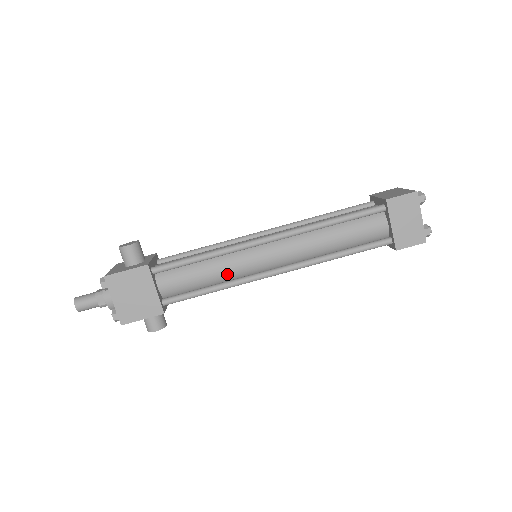
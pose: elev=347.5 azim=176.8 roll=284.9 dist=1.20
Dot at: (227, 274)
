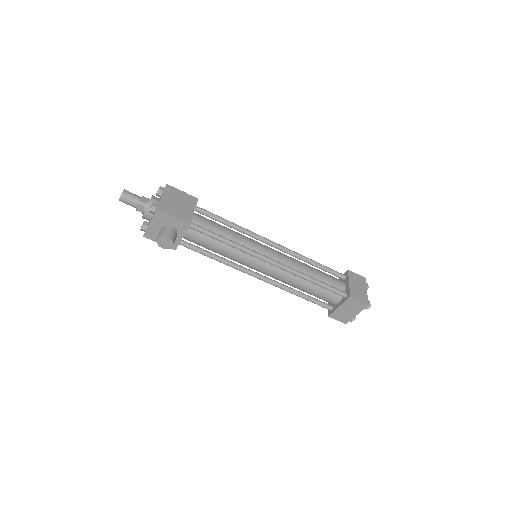
Dot at: (240, 241)
